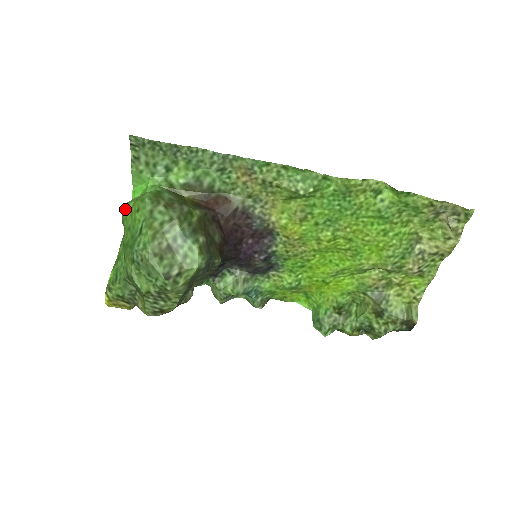
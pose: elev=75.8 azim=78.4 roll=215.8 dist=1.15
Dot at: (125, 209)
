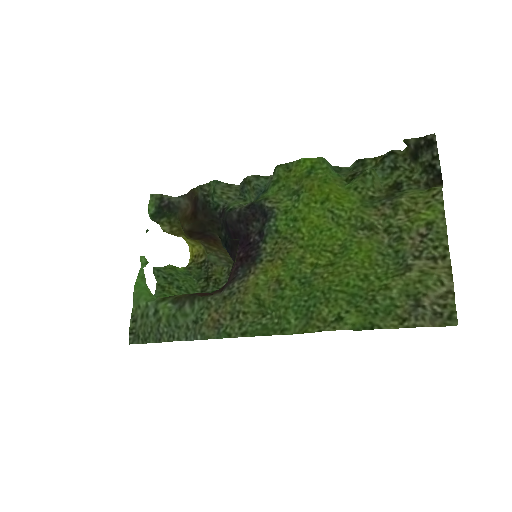
Dot at: (157, 297)
